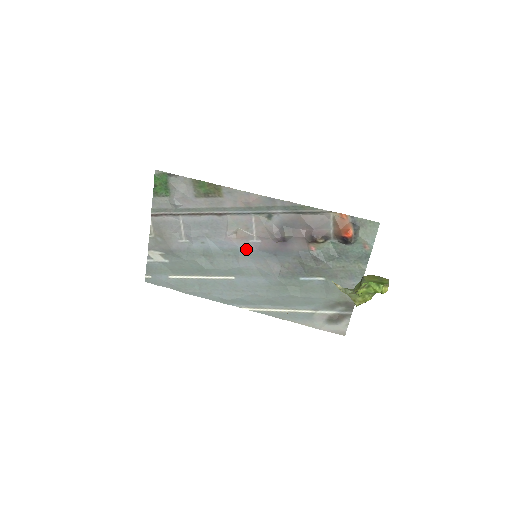
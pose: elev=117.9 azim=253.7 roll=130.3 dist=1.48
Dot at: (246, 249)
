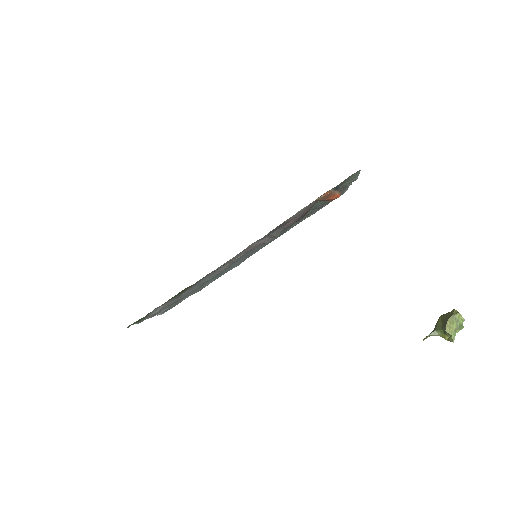
Dot at: occluded
